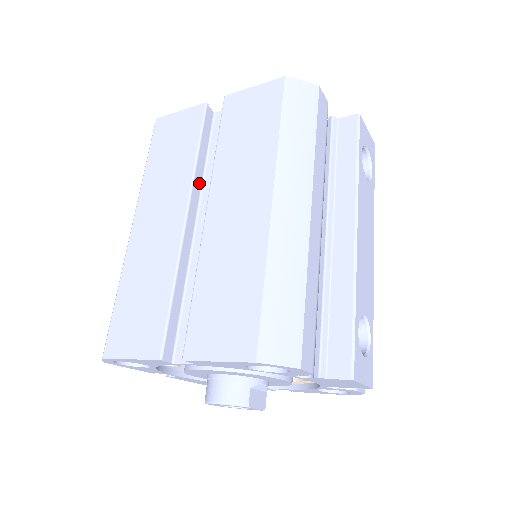
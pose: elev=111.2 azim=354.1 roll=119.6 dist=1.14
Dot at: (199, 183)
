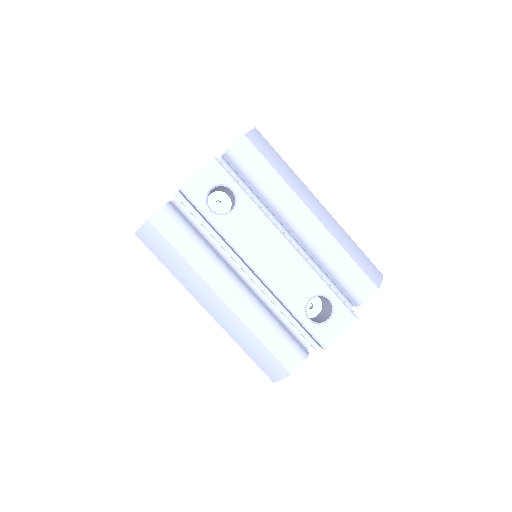
Dot at: occluded
